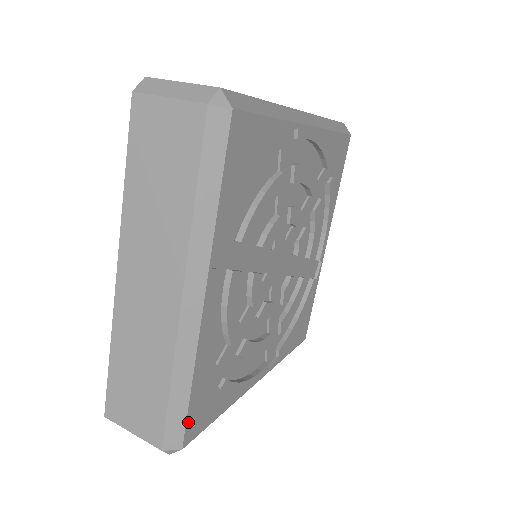
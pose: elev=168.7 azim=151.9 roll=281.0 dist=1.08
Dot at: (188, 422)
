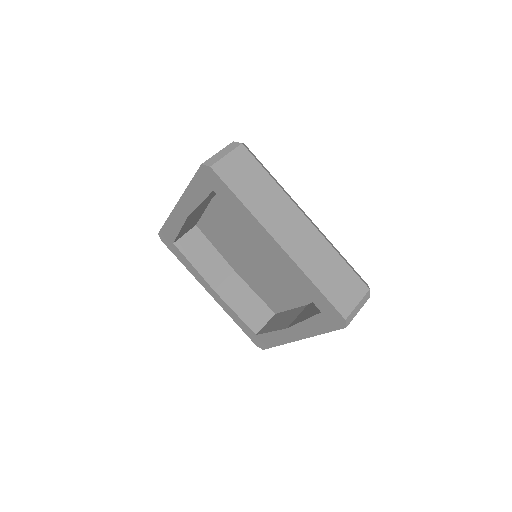
Dot at: occluded
